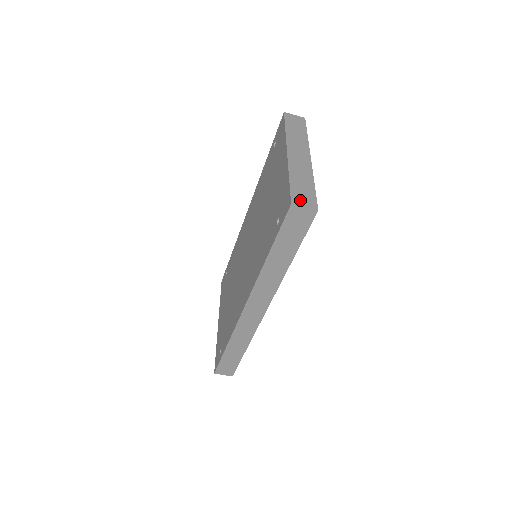
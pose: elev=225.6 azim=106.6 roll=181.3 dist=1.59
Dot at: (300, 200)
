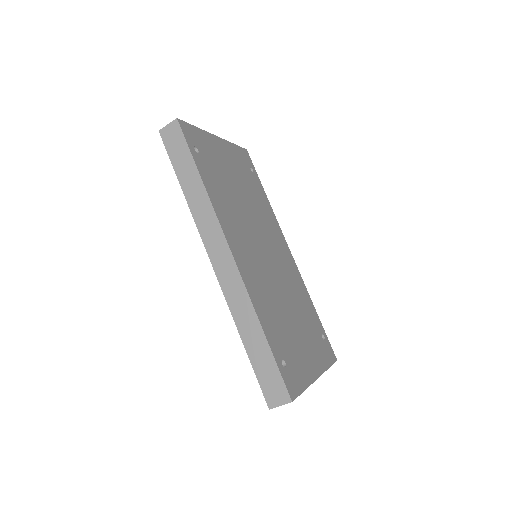
Dot at: occluded
